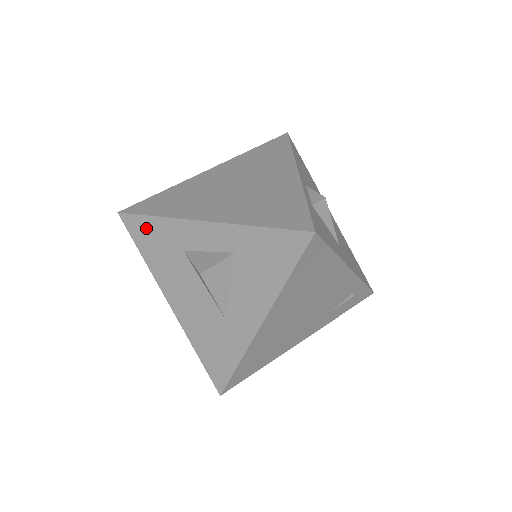
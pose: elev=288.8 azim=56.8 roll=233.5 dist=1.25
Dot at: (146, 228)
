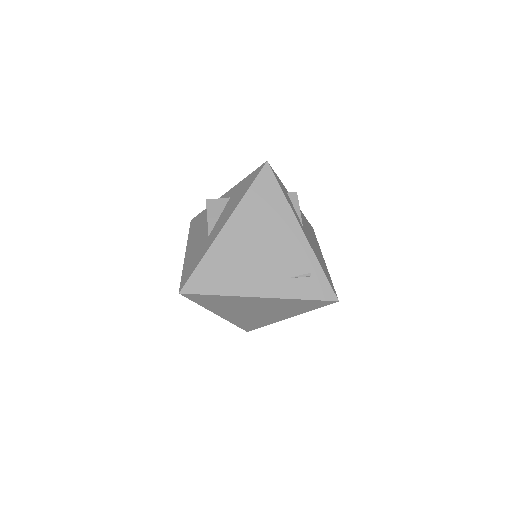
Dot at: occluded
